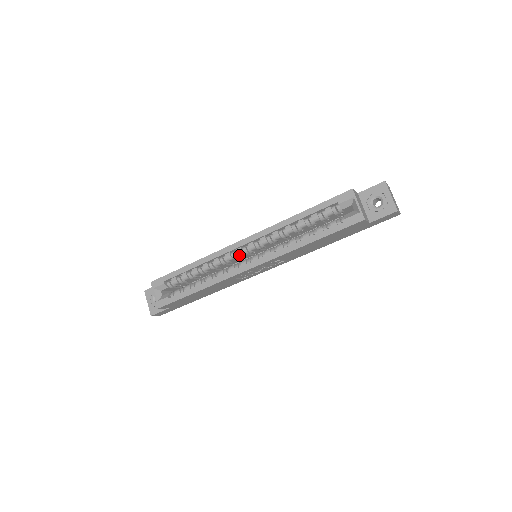
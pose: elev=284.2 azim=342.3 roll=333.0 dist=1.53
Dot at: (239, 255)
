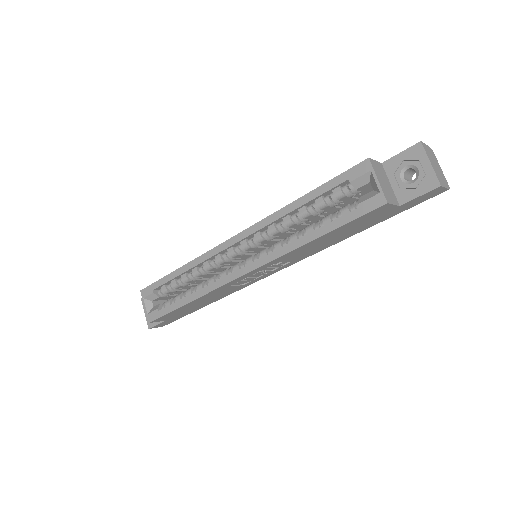
Dot at: (231, 257)
